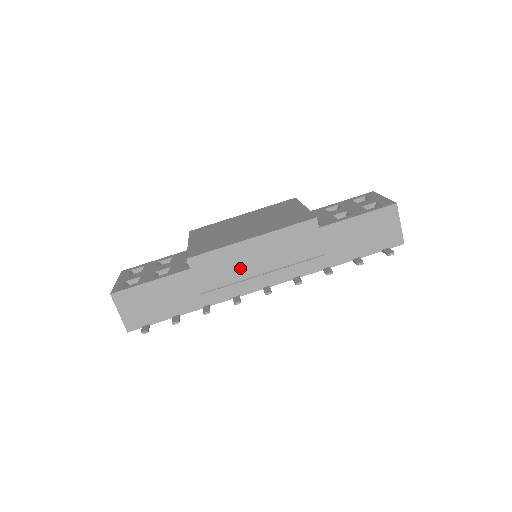
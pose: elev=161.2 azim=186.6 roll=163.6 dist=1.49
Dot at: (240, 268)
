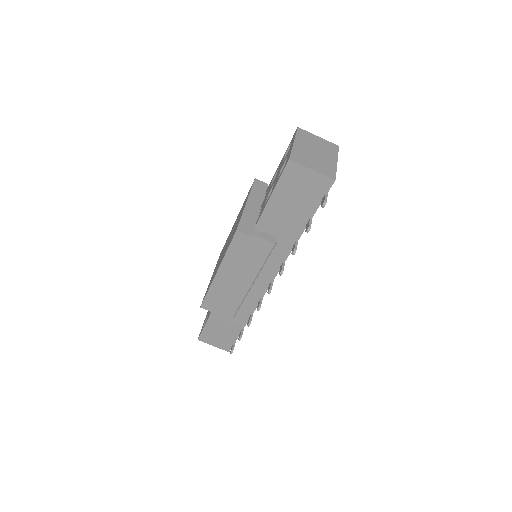
Dot at: (235, 290)
